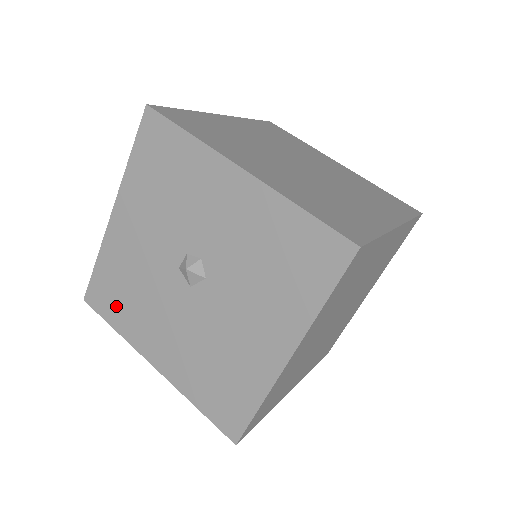
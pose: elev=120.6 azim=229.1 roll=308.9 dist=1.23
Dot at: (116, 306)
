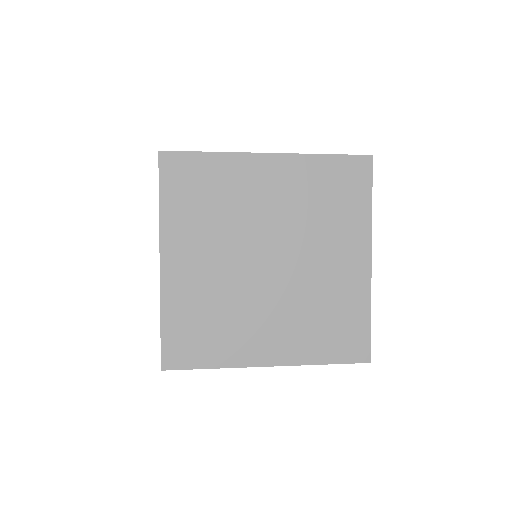
Dot at: occluded
